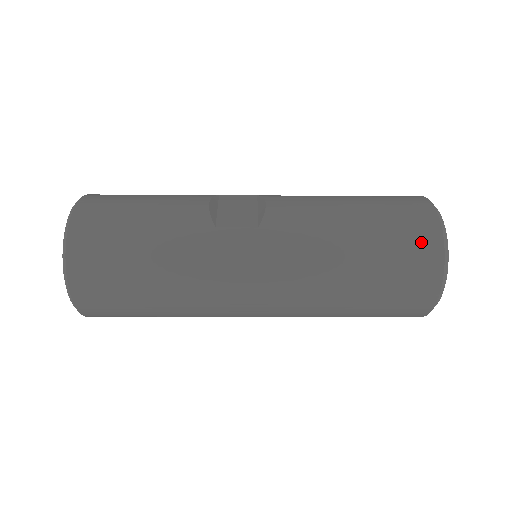
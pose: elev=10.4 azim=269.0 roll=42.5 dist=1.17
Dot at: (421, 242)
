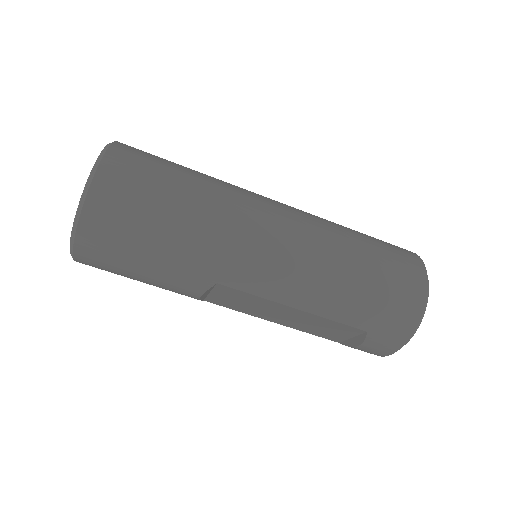
Dot at: (400, 248)
